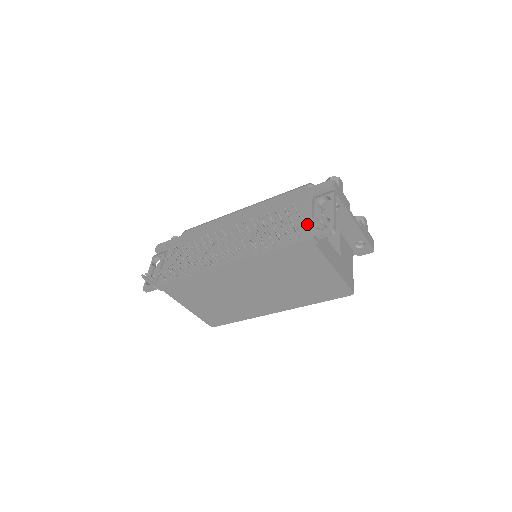
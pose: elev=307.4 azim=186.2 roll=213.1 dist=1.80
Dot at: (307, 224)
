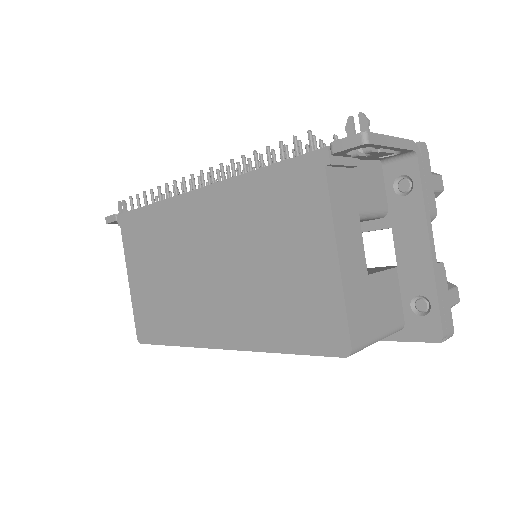
Dot at: occluded
